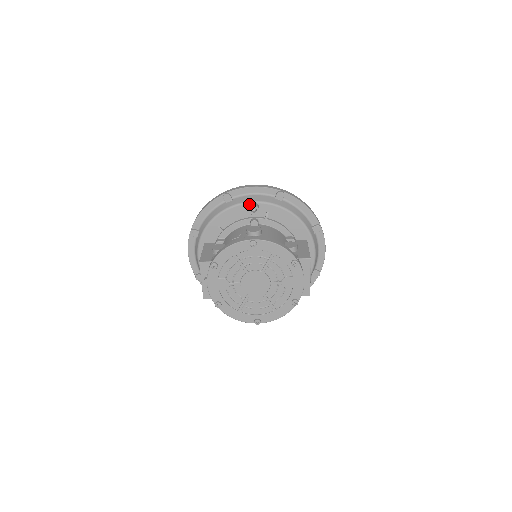
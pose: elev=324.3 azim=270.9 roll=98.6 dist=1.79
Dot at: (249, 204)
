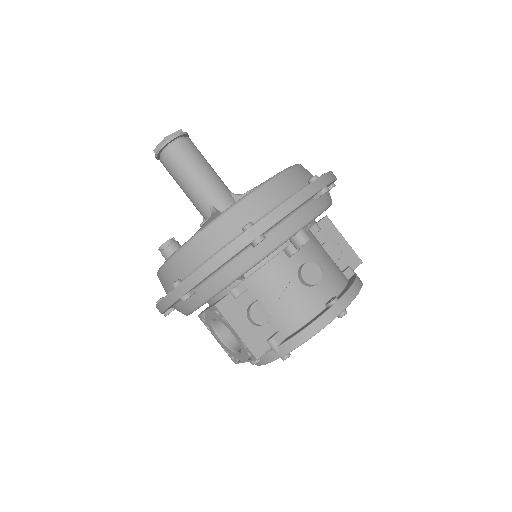
Dot at: (294, 236)
